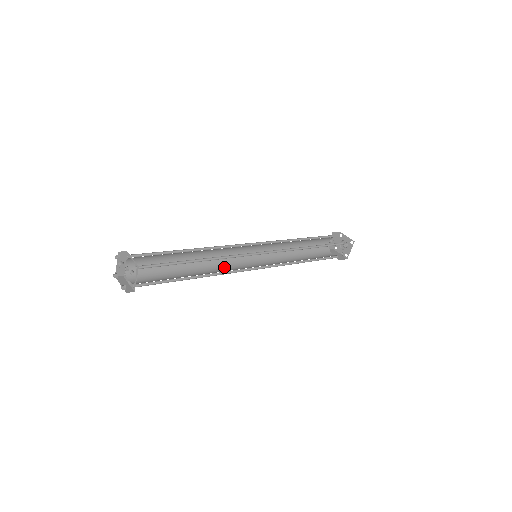
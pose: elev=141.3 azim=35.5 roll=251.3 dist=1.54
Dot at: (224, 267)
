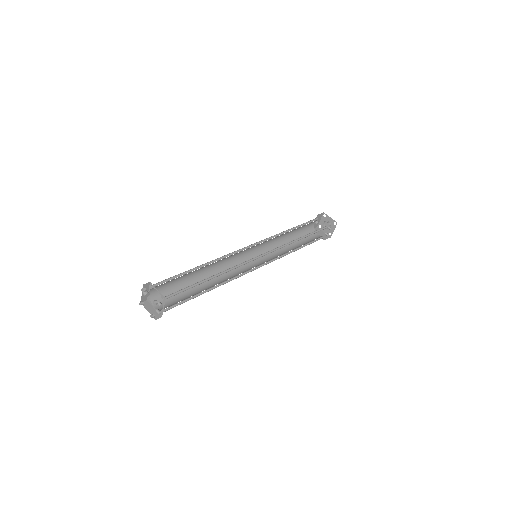
Dot at: (230, 271)
